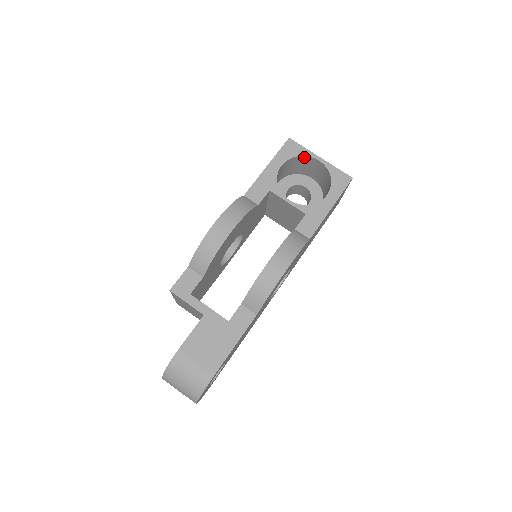
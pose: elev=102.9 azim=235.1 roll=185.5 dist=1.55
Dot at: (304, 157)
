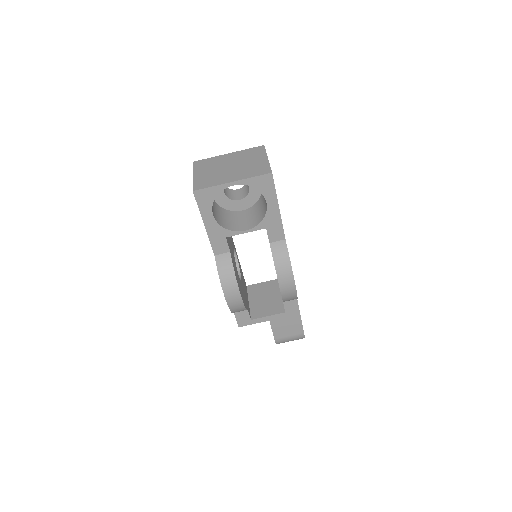
Dot at: (219, 191)
